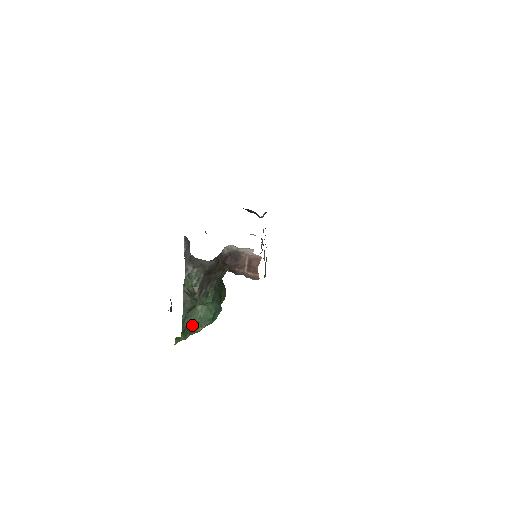
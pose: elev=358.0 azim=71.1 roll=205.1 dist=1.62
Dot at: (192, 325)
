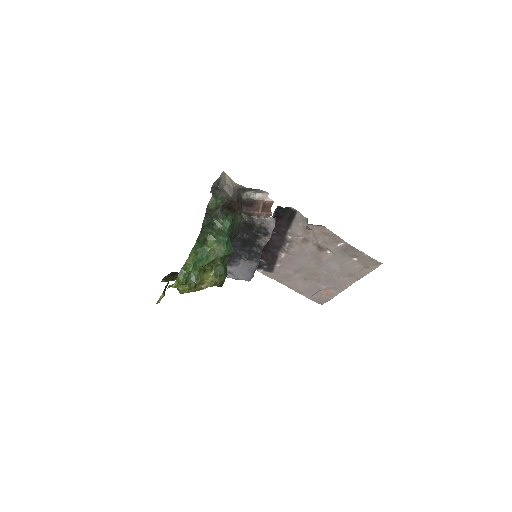
Dot at: (207, 241)
